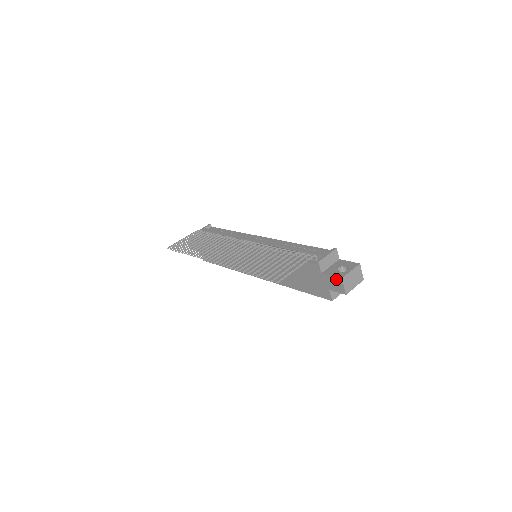
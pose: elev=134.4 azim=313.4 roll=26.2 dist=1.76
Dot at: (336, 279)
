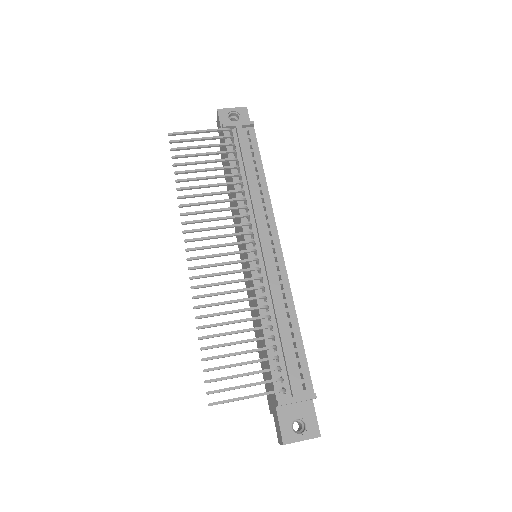
Dot at: (280, 433)
